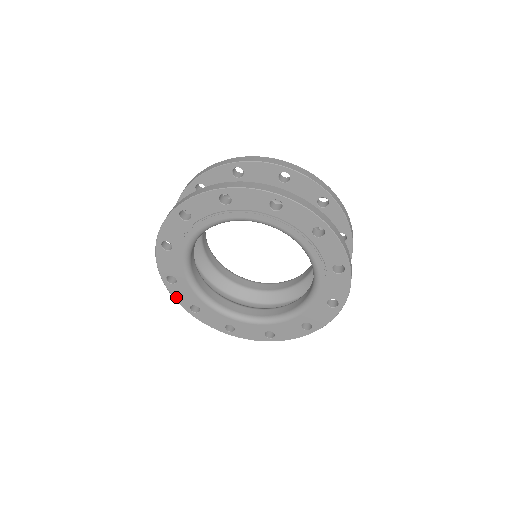
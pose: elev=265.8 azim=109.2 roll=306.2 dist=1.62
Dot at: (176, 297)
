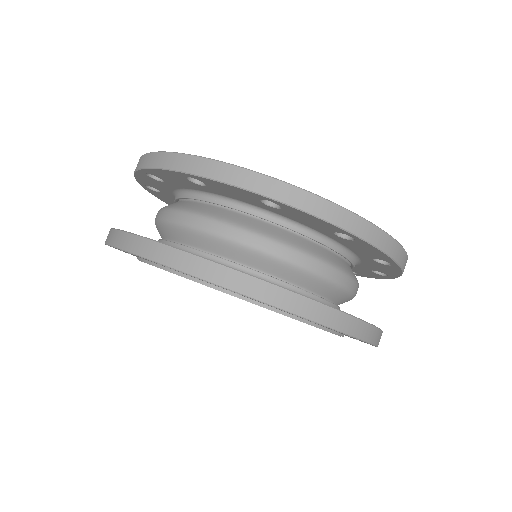
Dot at: occluded
